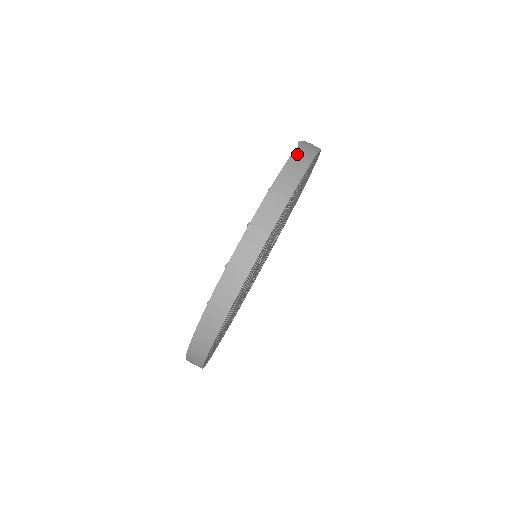
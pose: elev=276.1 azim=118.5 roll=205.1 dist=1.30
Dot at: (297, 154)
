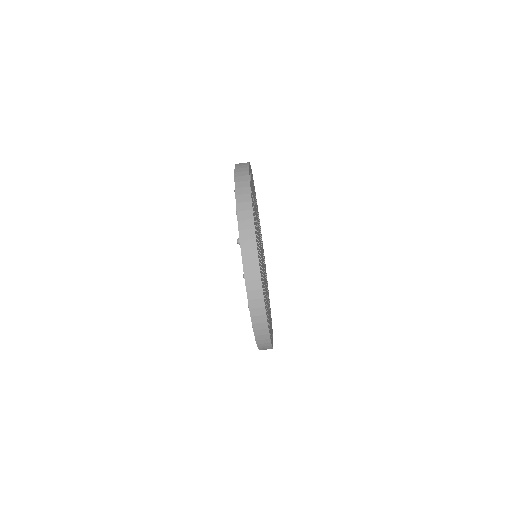
Dot at: (249, 284)
